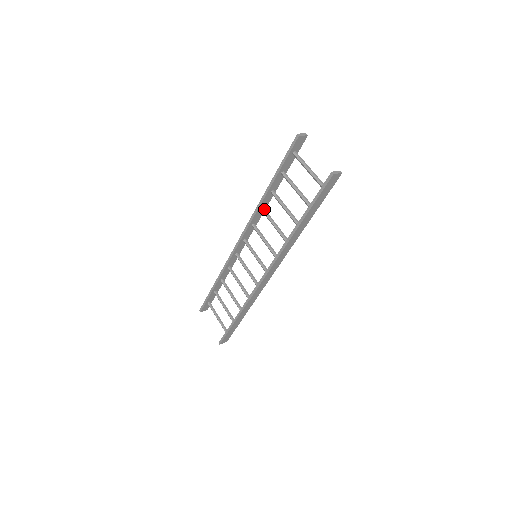
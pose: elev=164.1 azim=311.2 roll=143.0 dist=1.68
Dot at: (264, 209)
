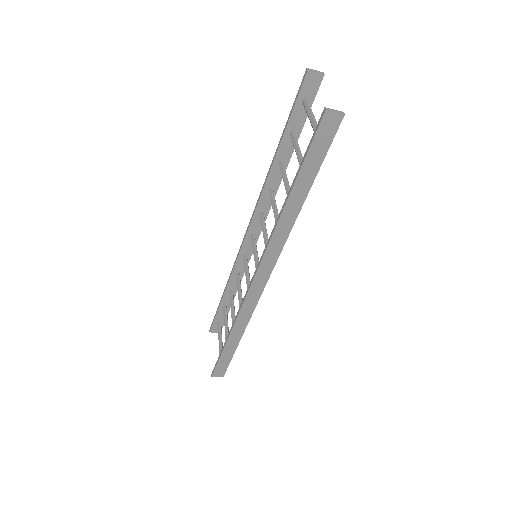
Dot at: (271, 189)
